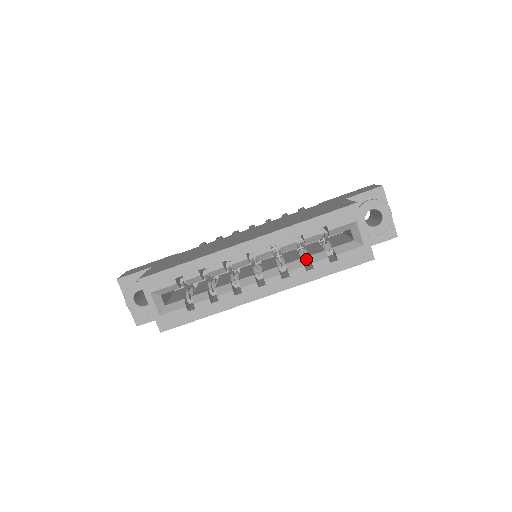
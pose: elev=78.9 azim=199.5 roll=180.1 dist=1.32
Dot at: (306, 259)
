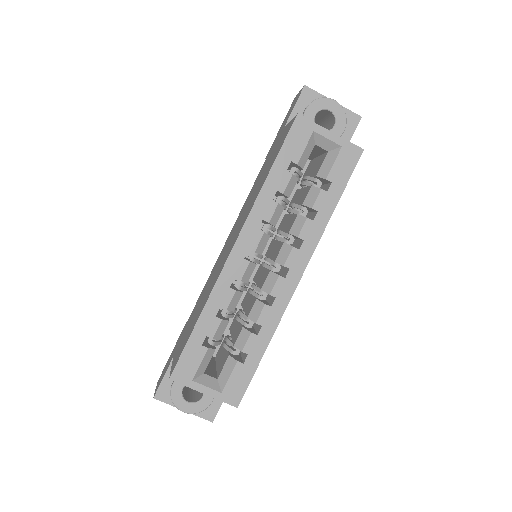
Dot at: occluded
